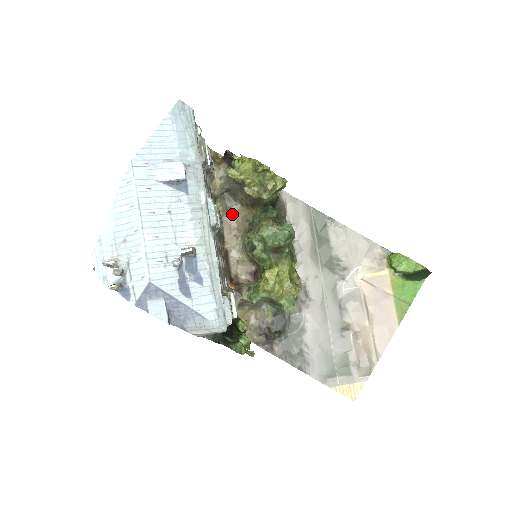
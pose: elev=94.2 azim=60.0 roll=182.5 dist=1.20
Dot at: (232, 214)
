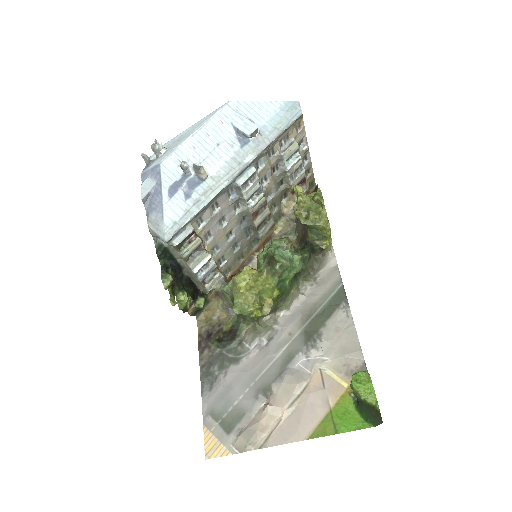
Dot at: occluded
